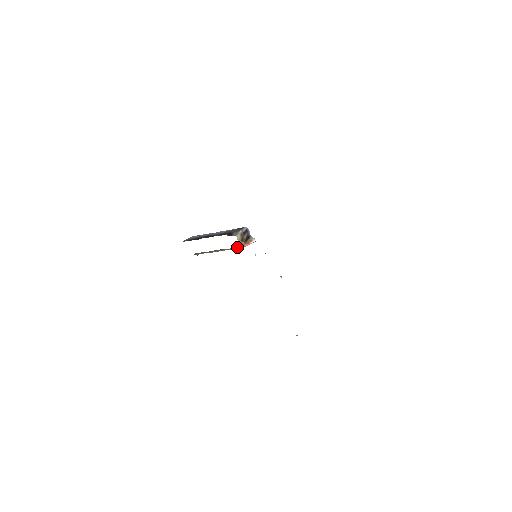
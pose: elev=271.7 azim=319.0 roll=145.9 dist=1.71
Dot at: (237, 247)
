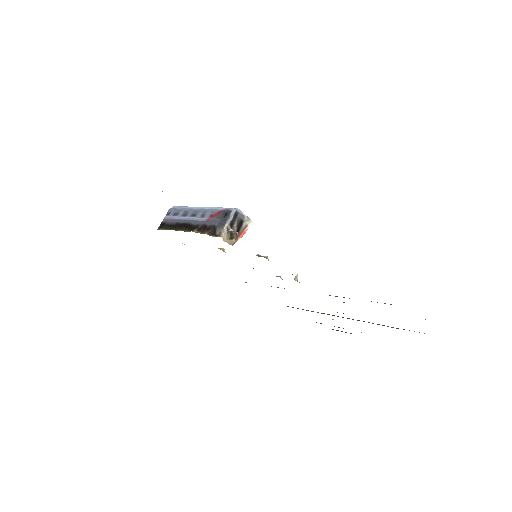
Dot at: occluded
